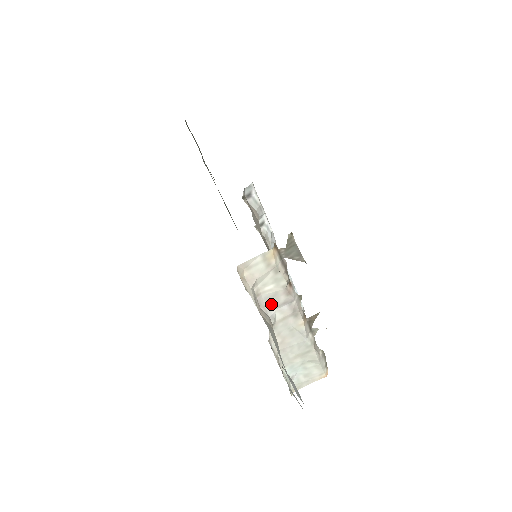
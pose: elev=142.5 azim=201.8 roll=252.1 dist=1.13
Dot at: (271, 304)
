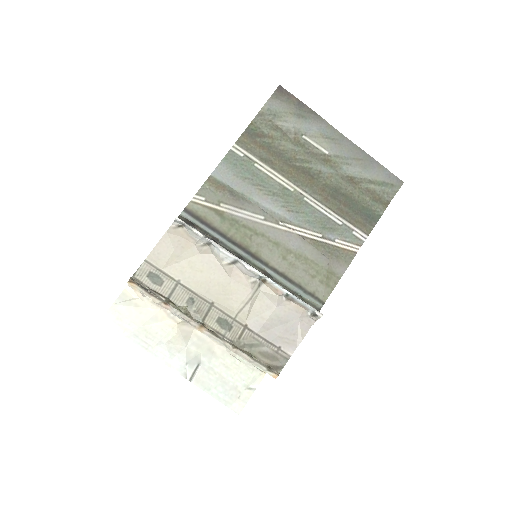
Dot at: occluded
